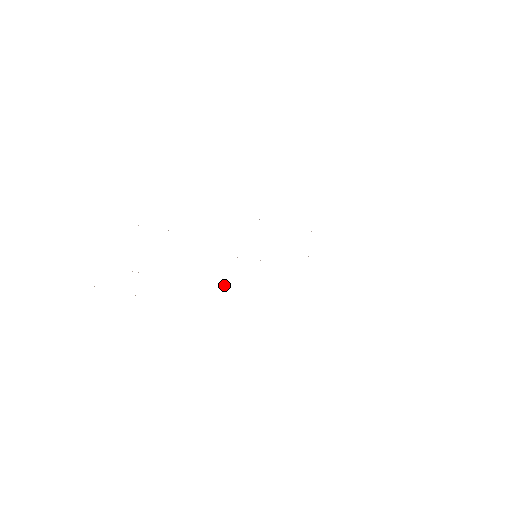
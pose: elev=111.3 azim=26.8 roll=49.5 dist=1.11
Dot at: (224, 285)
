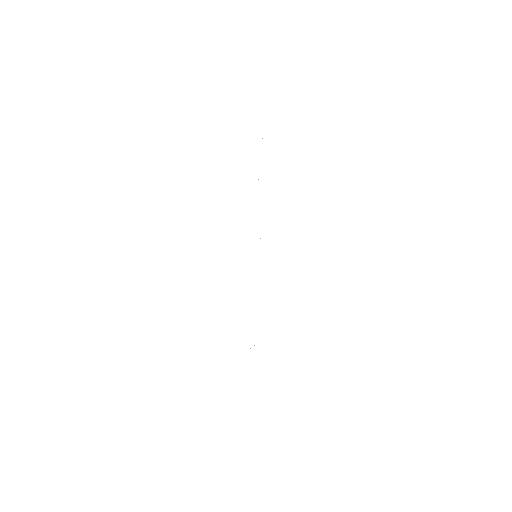
Dot at: occluded
